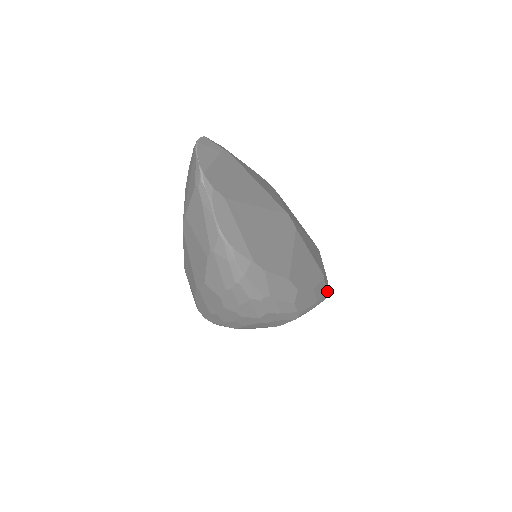
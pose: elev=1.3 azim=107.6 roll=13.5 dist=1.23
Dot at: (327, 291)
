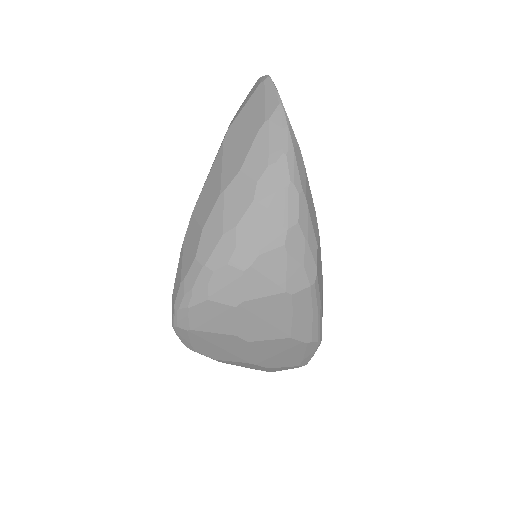
Dot at: (321, 333)
